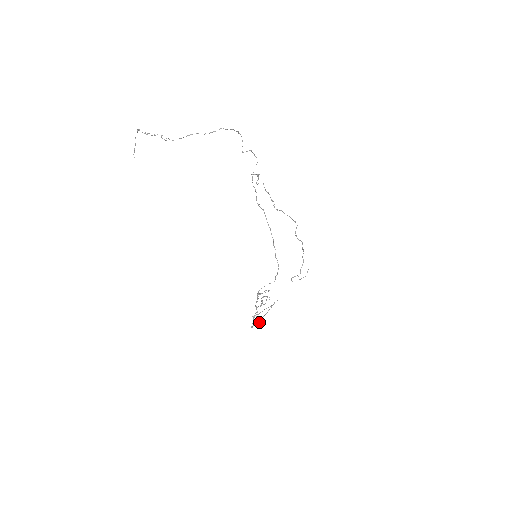
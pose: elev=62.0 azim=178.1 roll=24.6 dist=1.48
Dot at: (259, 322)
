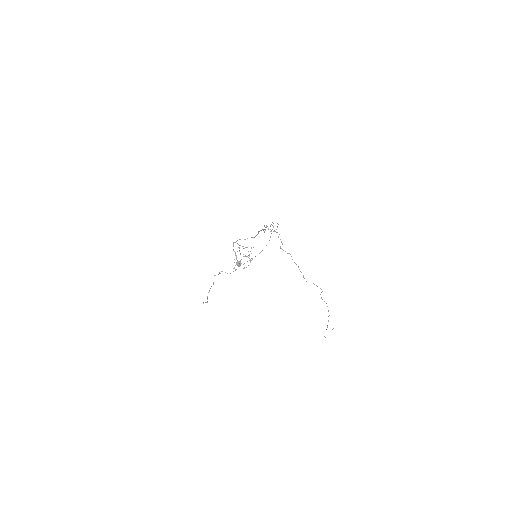
Dot at: (240, 264)
